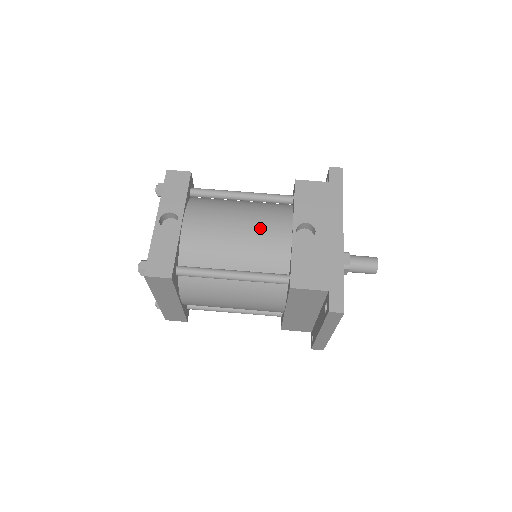
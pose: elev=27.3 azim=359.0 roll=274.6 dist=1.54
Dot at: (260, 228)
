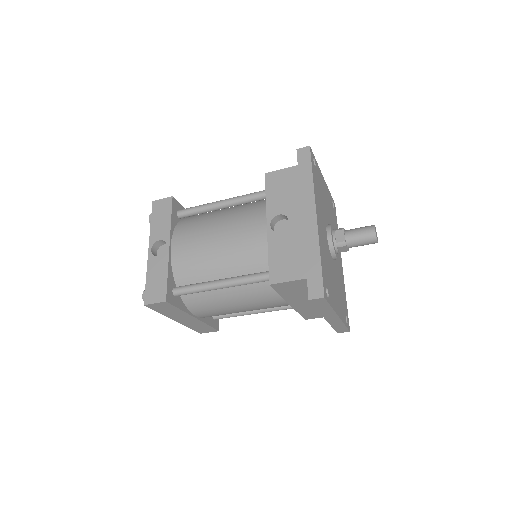
Dot at: (237, 232)
